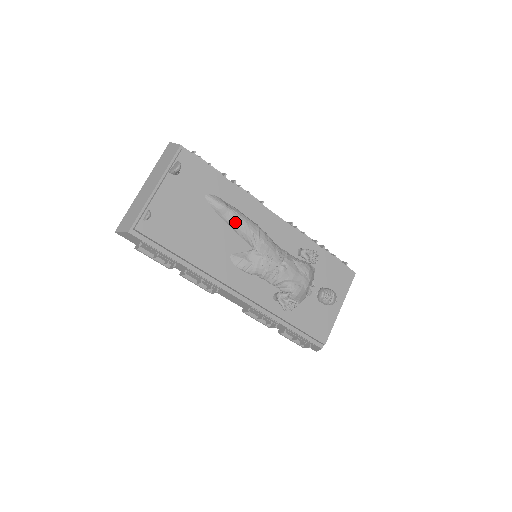
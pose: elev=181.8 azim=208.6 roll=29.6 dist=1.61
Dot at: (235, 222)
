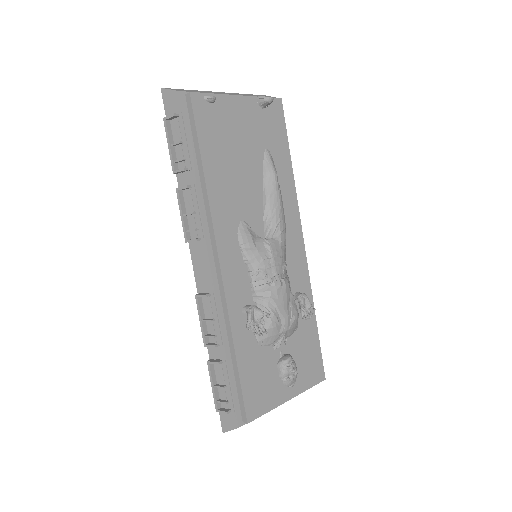
Dot at: (272, 197)
